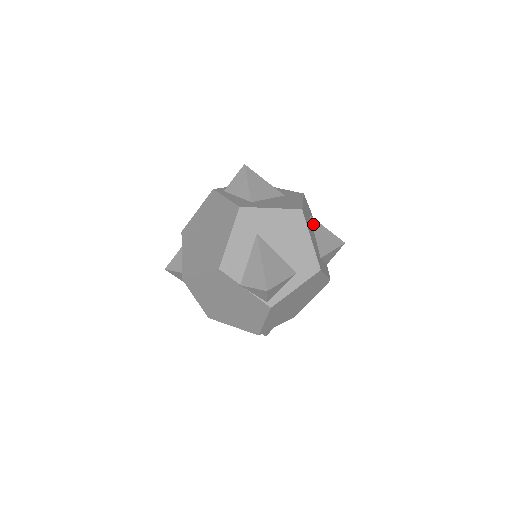
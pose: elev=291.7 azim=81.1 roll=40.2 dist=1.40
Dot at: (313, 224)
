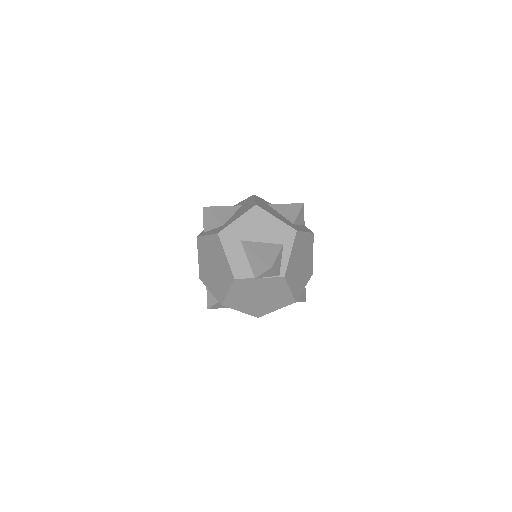
Dot at: (274, 208)
